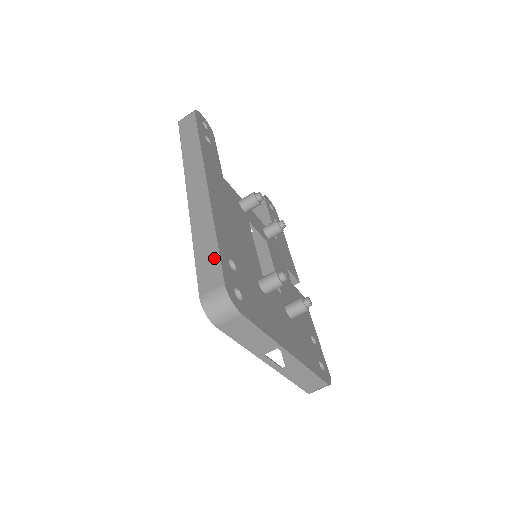
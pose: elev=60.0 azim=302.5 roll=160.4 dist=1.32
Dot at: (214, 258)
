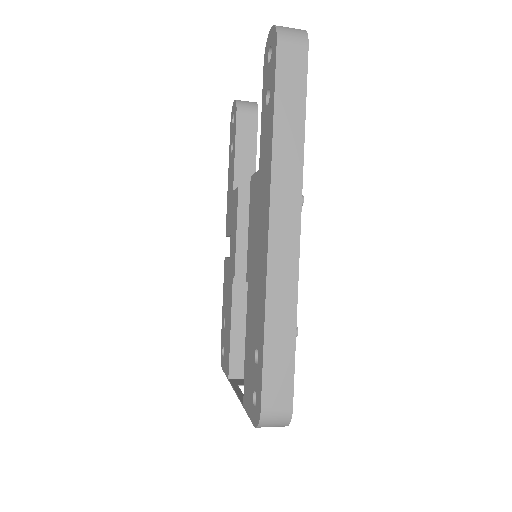
Dot at: (288, 368)
